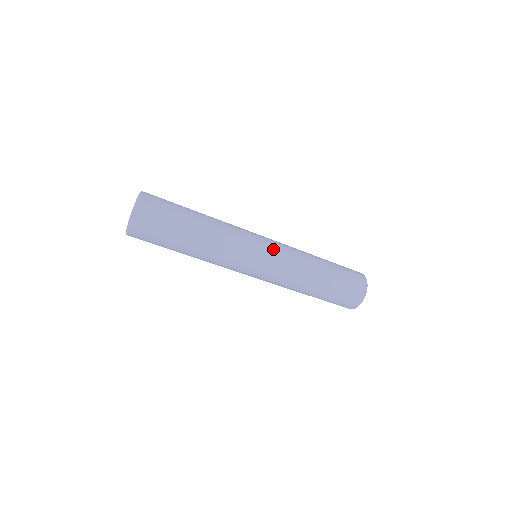
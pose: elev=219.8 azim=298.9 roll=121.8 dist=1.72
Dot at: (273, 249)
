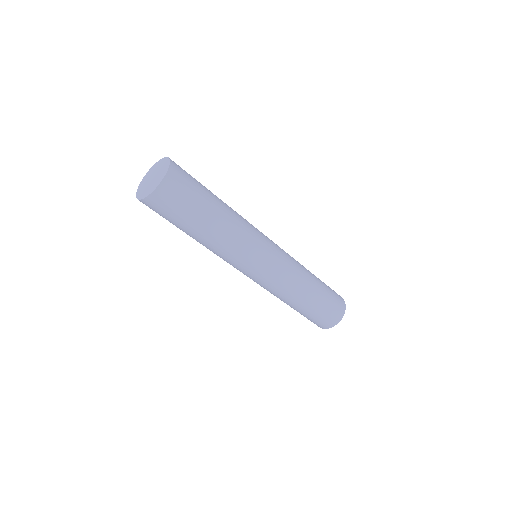
Dot at: (275, 261)
